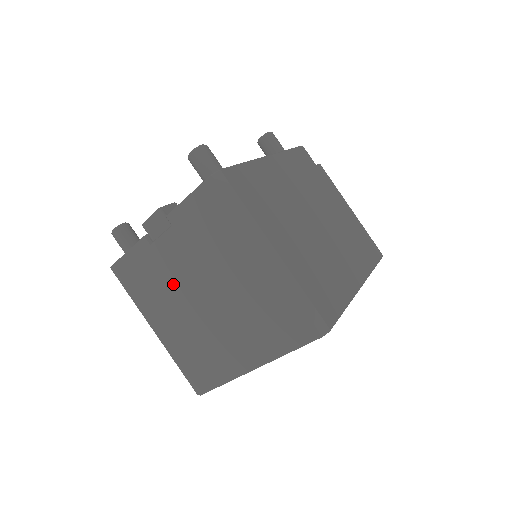
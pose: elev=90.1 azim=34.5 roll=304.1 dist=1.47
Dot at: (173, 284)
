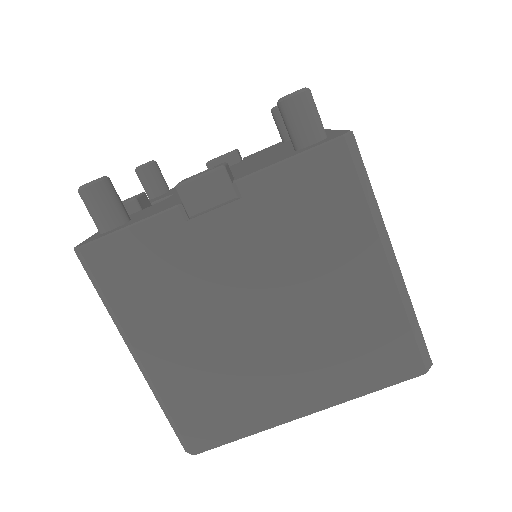
Dot at: (209, 288)
